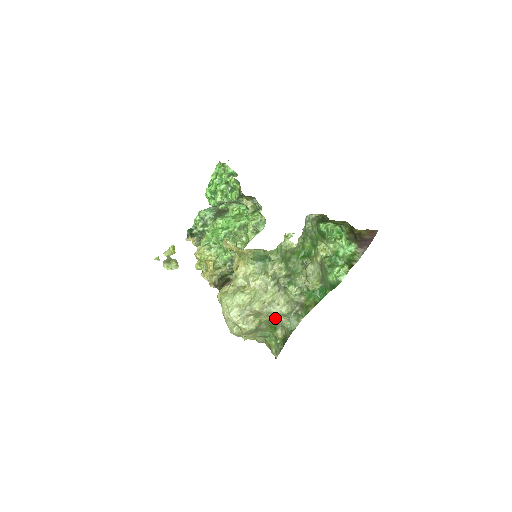
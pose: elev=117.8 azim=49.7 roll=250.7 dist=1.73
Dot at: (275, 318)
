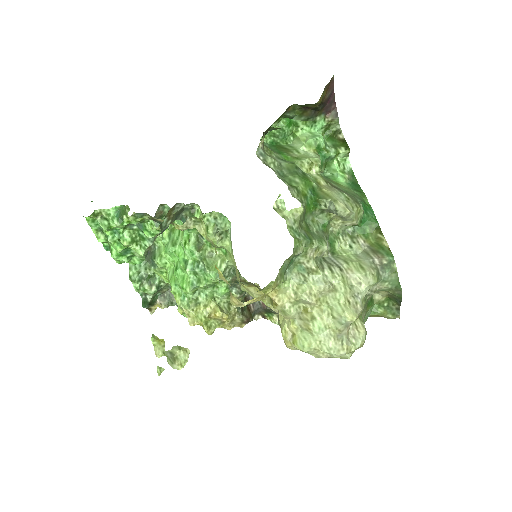
Dot at: (367, 296)
